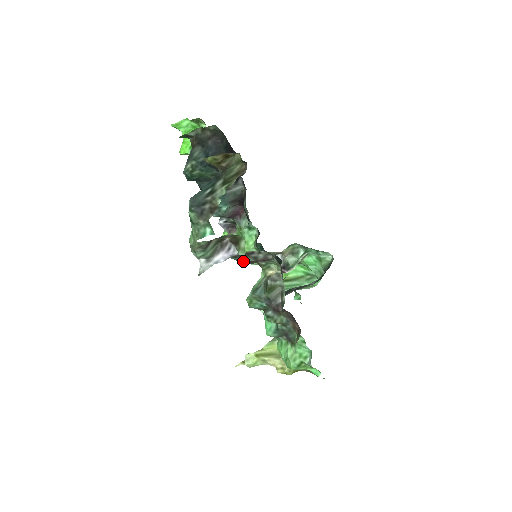
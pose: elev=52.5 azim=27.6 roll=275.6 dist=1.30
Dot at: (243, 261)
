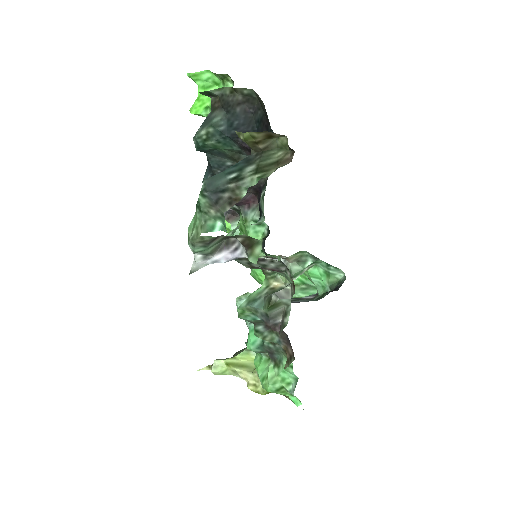
Dot at: (246, 265)
